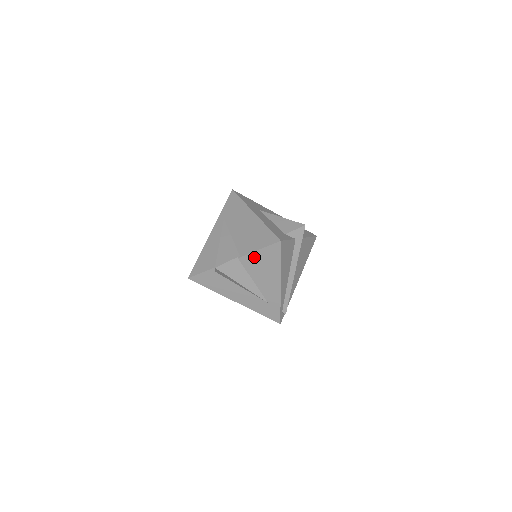
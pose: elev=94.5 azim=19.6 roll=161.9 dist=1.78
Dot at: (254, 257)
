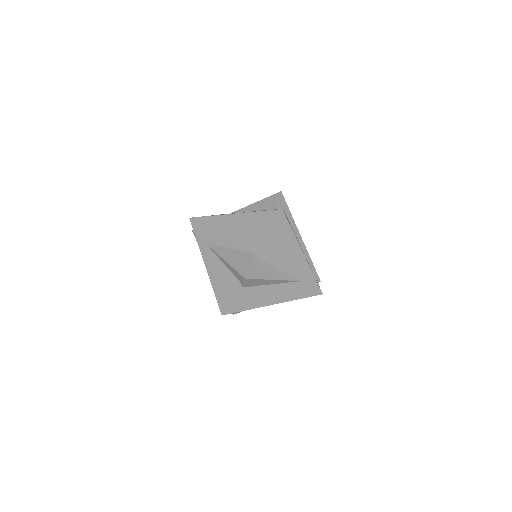
Dot at: (268, 244)
